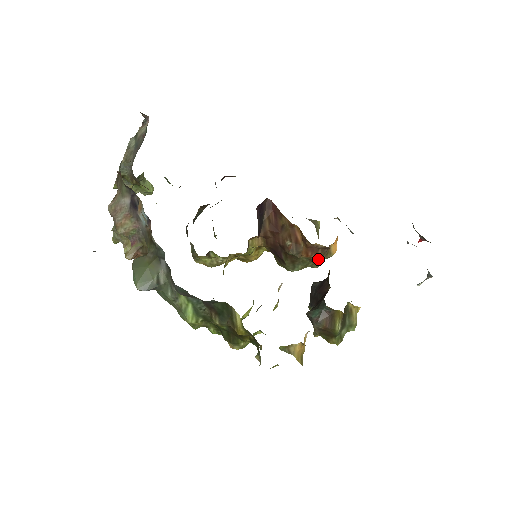
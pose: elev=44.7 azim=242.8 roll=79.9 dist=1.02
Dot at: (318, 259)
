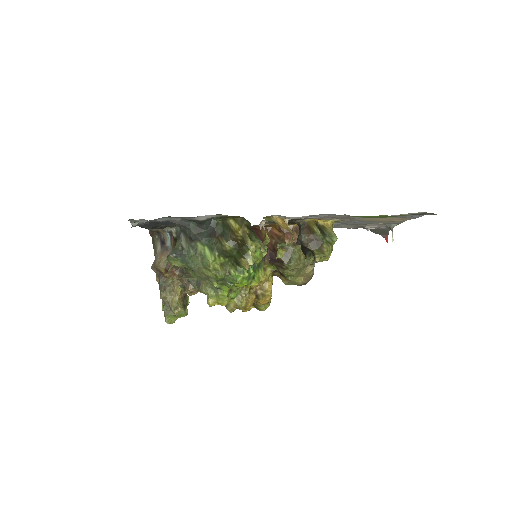
Dot at: occluded
